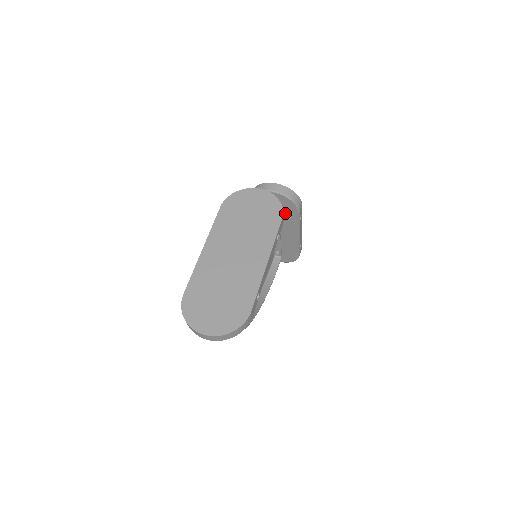
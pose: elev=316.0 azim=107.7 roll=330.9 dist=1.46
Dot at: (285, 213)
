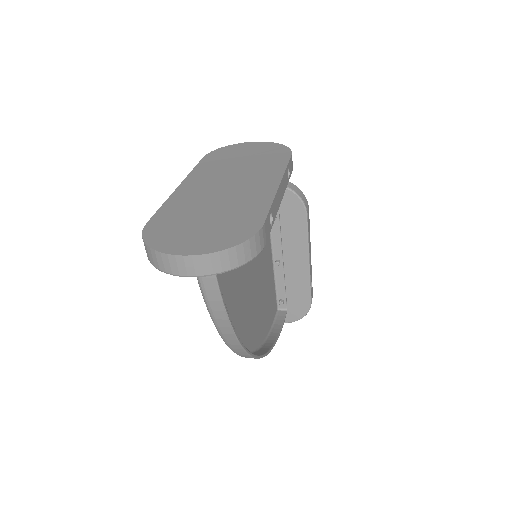
Dot at: (288, 221)
